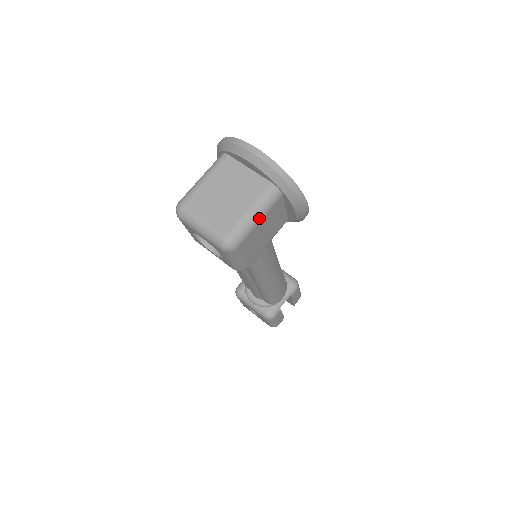
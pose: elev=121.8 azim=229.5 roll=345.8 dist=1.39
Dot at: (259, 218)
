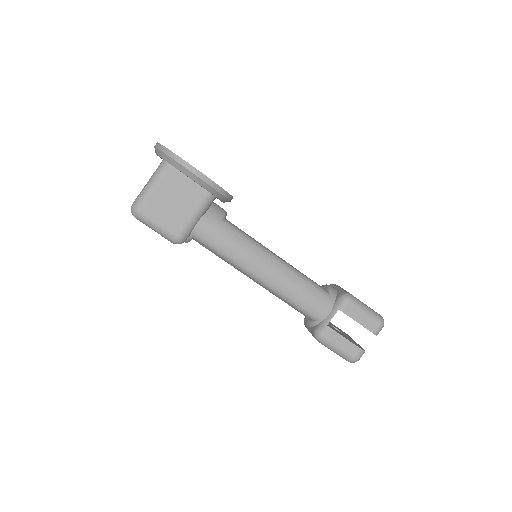
Dot at: (153, 186)
